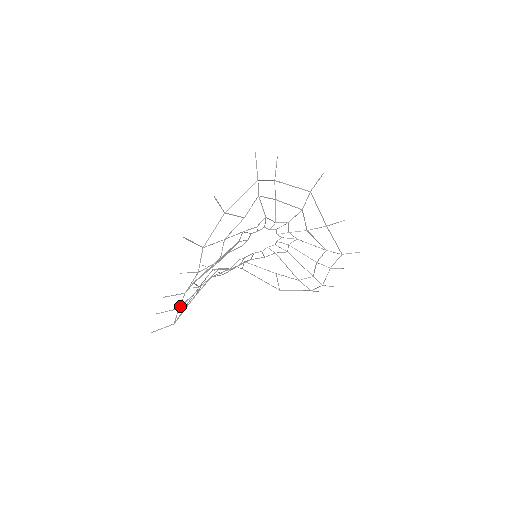
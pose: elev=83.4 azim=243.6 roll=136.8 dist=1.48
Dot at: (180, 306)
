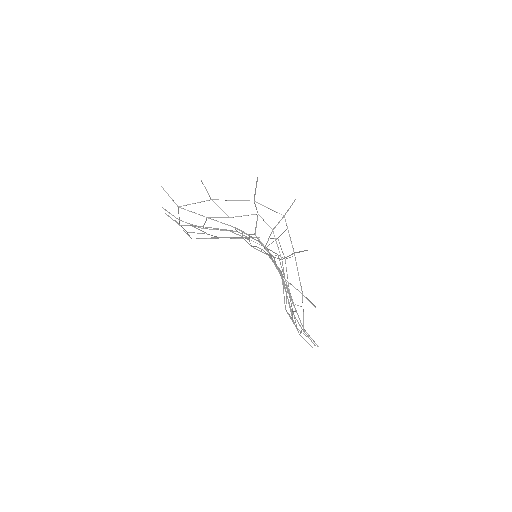
Dot at: occluded
